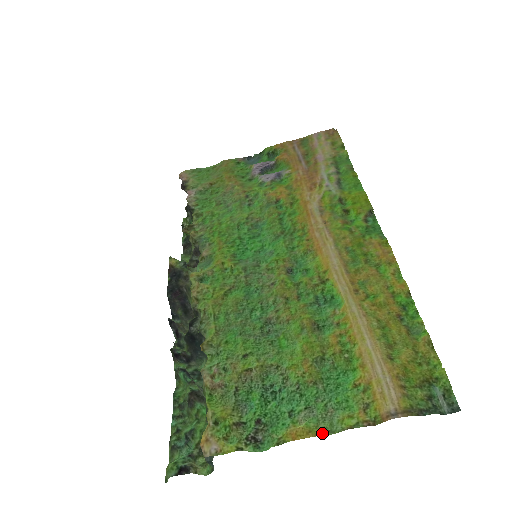
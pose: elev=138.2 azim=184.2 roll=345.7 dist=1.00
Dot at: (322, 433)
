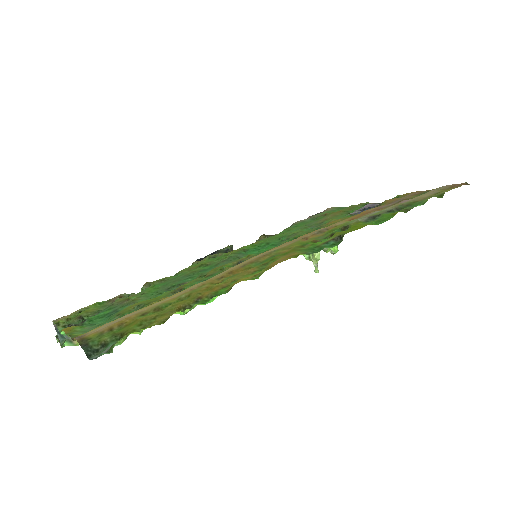
Dot at: (68, 333)
